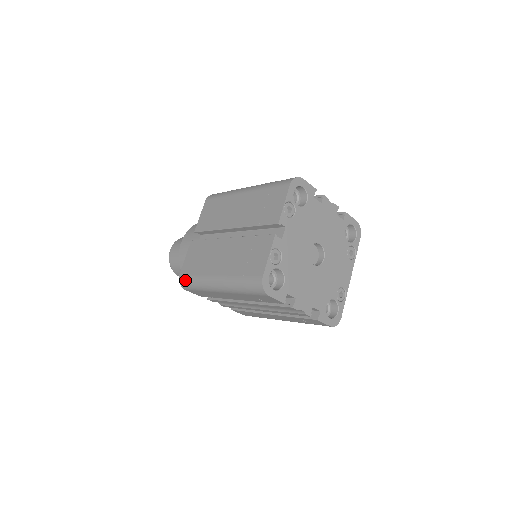
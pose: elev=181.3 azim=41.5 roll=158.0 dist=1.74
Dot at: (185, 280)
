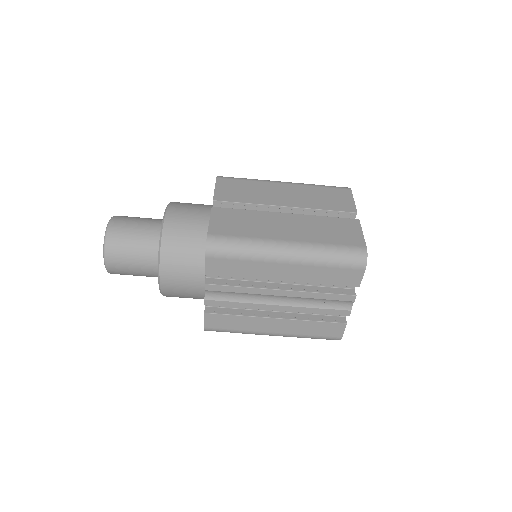
Dot at: (222, 241)
